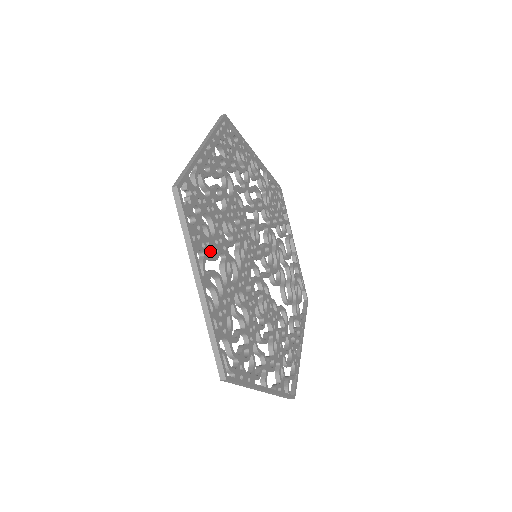
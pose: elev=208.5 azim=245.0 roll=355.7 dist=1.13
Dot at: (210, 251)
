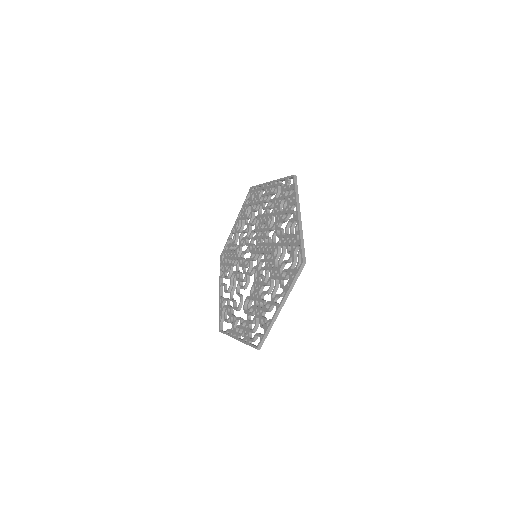
Dot at: (289, 214)
